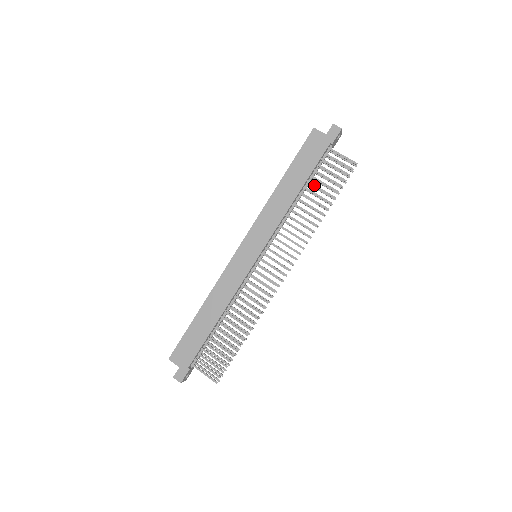
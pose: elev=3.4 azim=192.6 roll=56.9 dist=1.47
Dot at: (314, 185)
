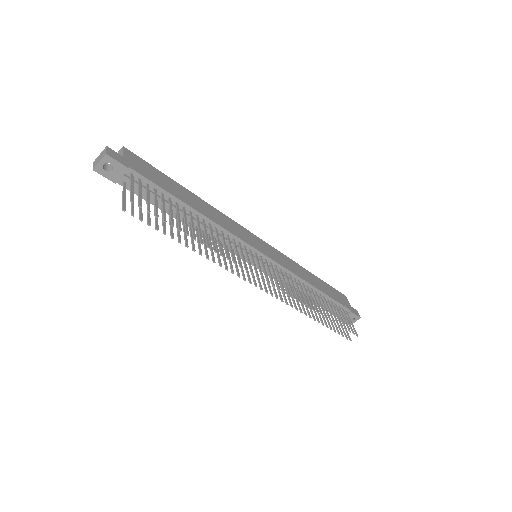
Dot at: occluded
